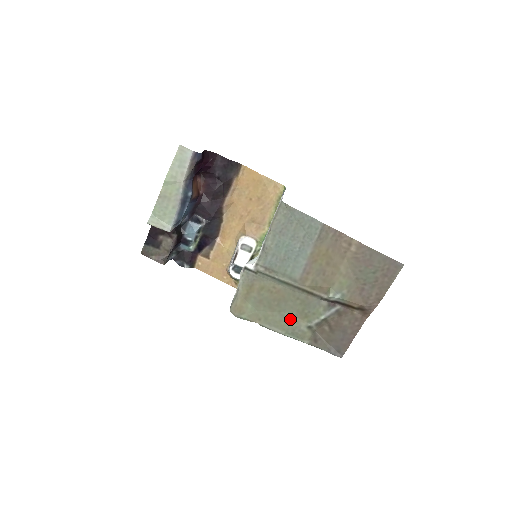
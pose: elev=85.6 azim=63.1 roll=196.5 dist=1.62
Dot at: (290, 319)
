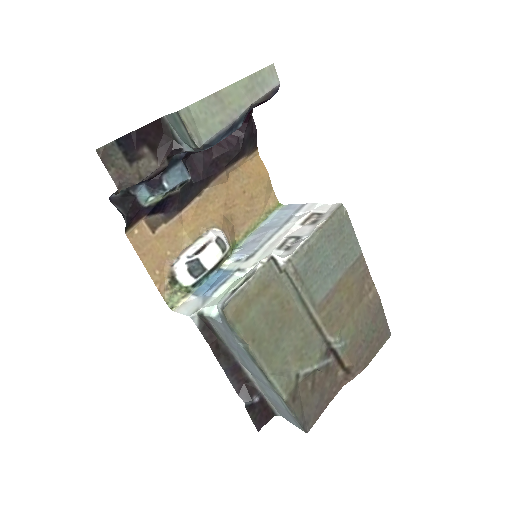
Dot at: (283, 356)
